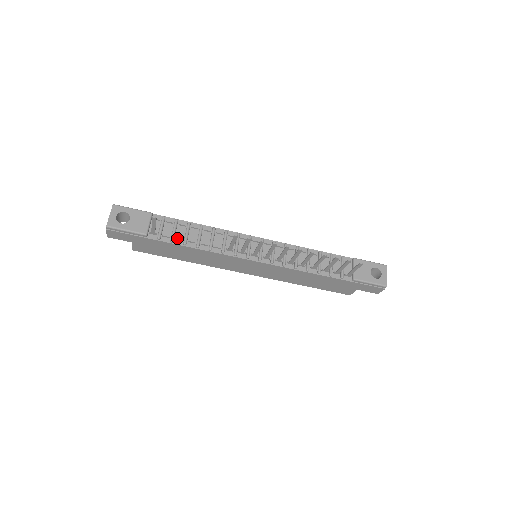
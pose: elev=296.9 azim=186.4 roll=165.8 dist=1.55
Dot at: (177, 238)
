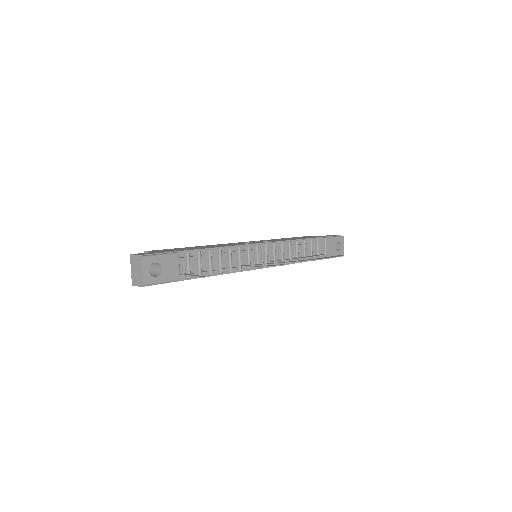
Dot at: (203, 270)
